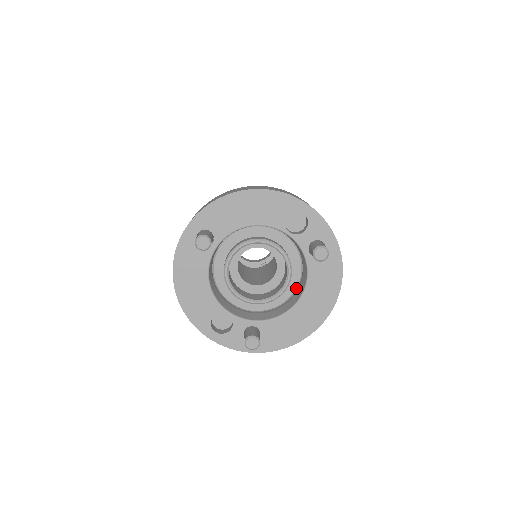
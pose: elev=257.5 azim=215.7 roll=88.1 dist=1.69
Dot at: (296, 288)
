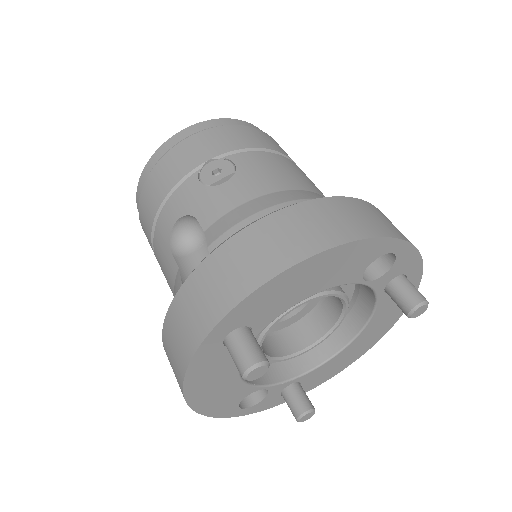
Dot at: occluded
